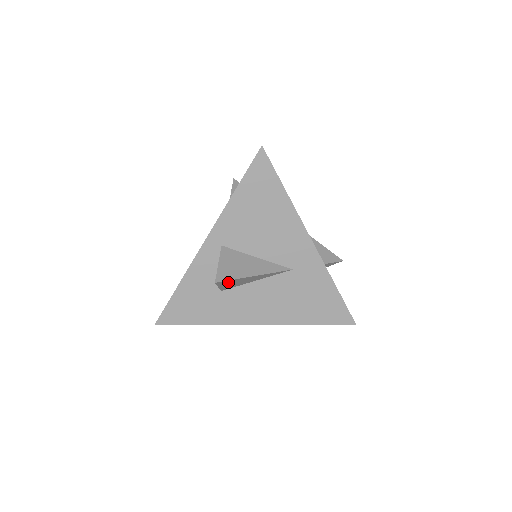
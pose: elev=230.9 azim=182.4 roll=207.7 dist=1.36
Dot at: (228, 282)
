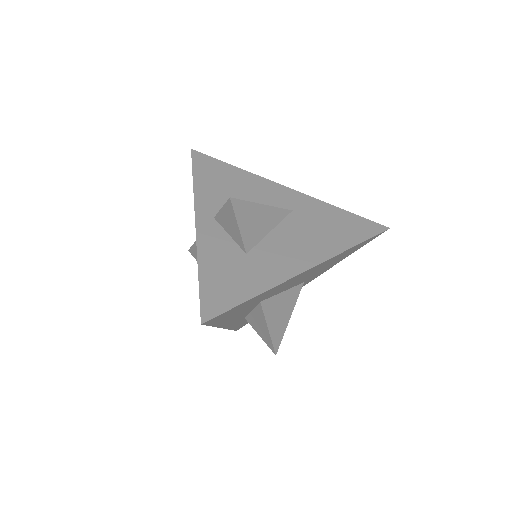
Dot at: (243, 211)
